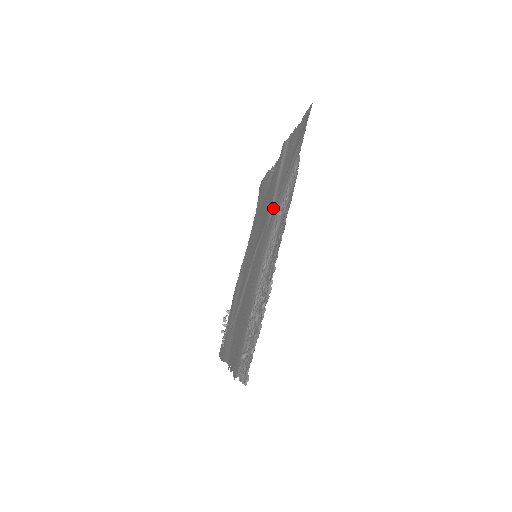
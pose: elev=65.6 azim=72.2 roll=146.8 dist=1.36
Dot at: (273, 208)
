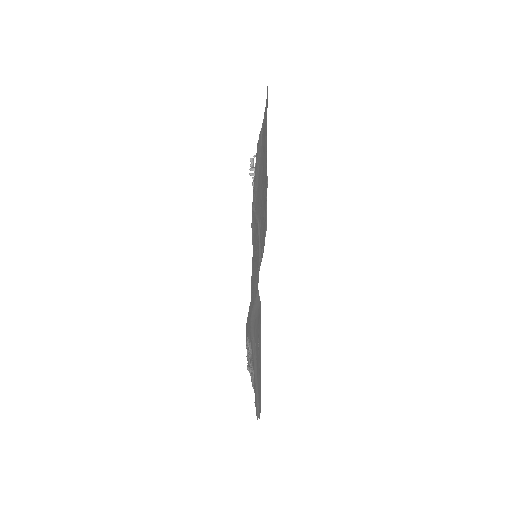
Dot at: (252, 322)
